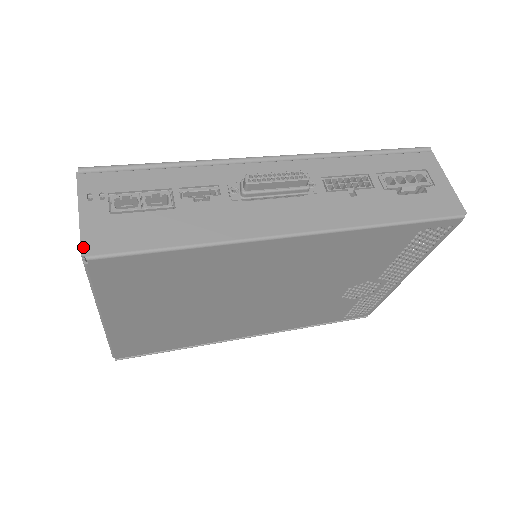
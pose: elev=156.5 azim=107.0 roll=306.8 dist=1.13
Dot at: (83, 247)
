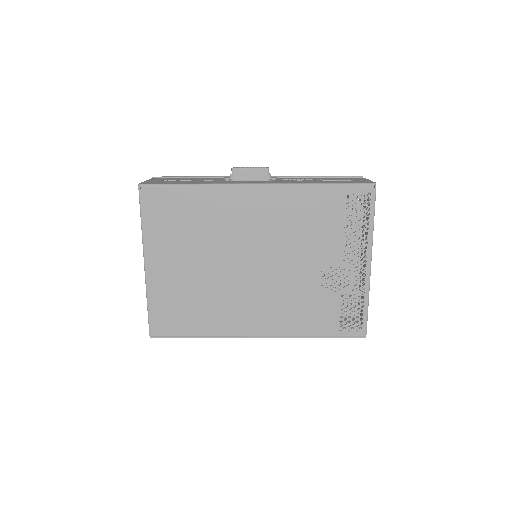
Dot at: (141, 183)
